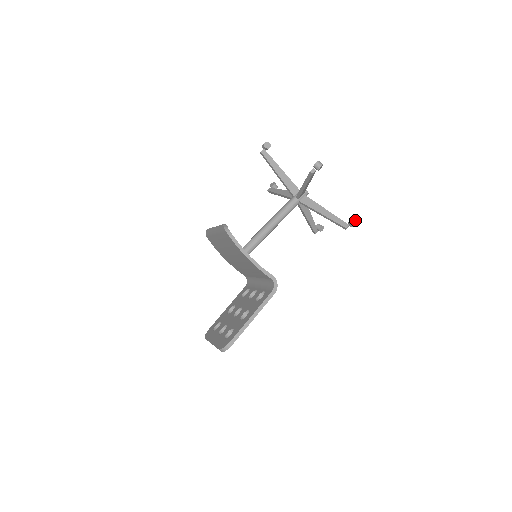
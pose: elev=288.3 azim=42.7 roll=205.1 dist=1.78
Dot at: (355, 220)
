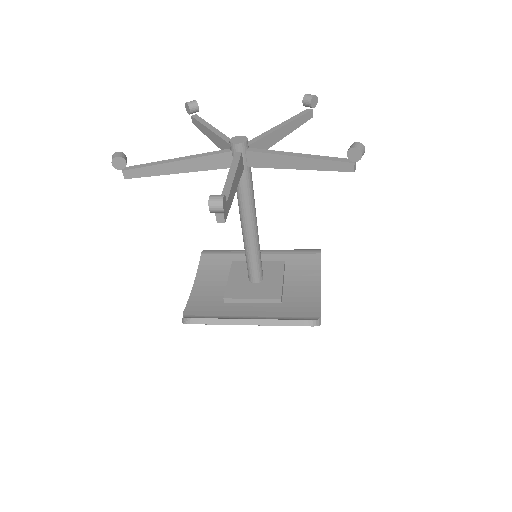
Dot at: (316, 97)
